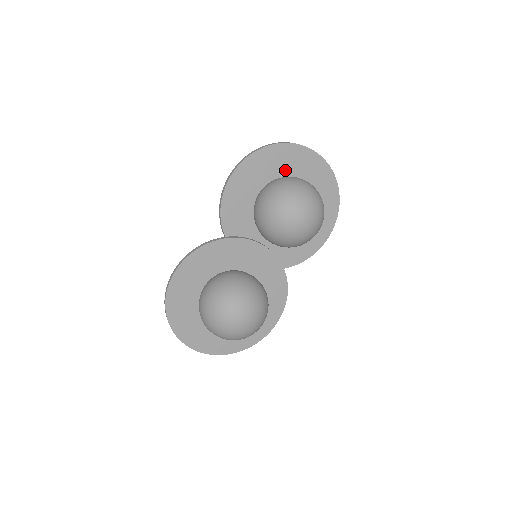
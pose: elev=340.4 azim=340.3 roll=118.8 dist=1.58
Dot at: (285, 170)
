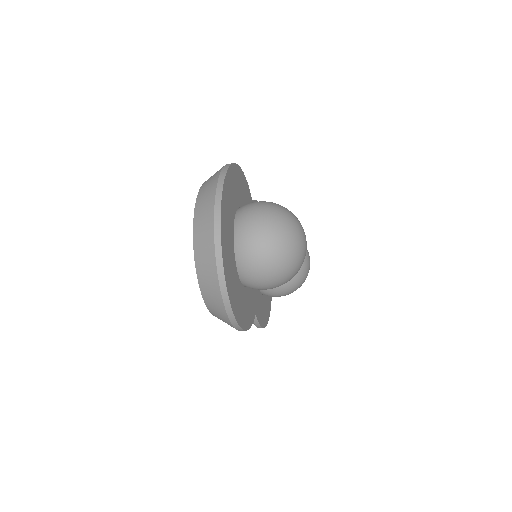
Dot at: occluded
